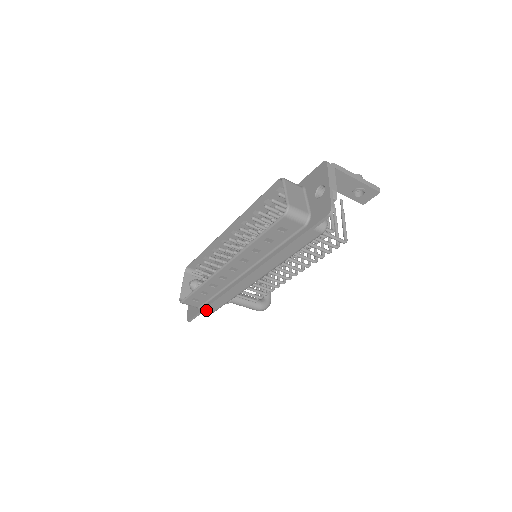
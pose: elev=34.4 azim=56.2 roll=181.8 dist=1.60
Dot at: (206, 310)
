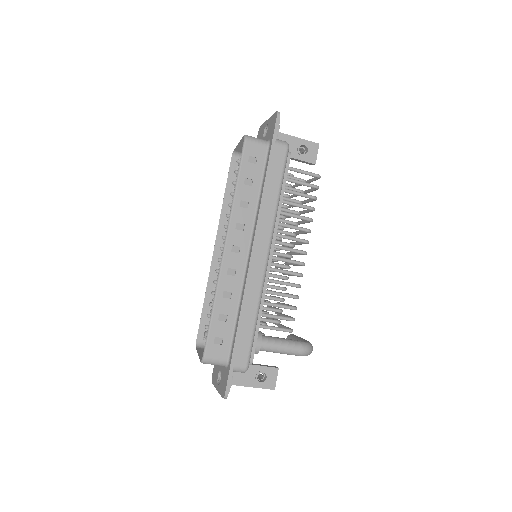
Dot at: (238, 357)
